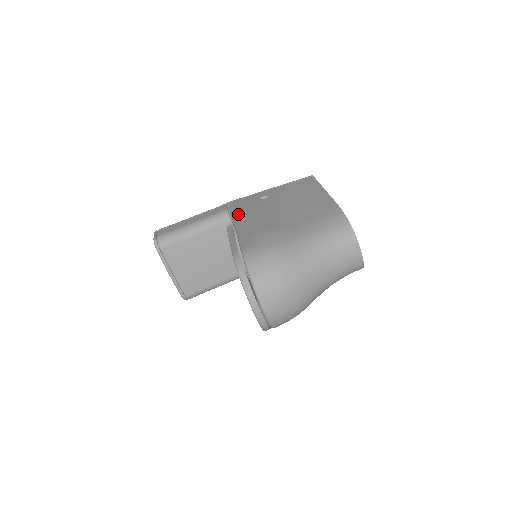
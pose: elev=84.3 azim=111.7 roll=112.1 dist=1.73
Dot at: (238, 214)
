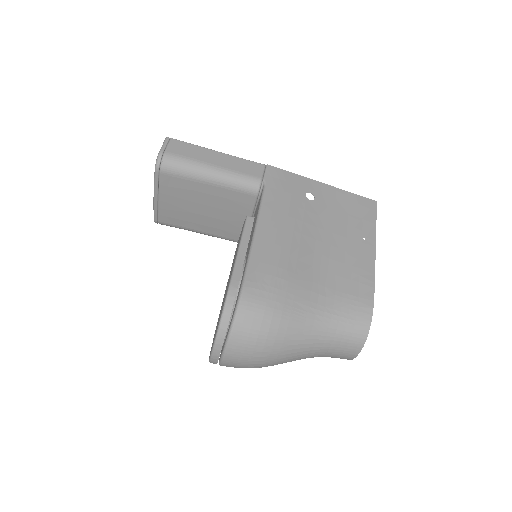
Dot at: (269, 204)
